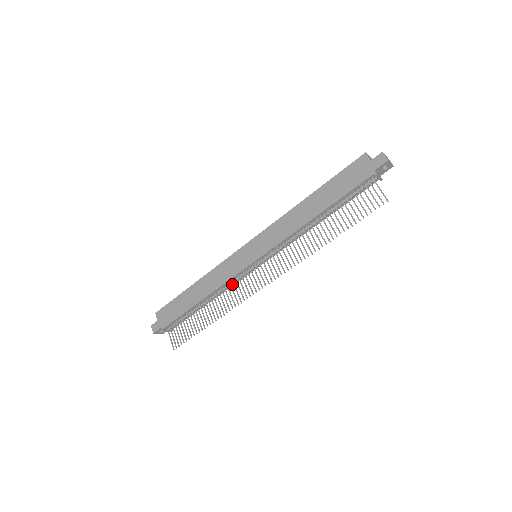
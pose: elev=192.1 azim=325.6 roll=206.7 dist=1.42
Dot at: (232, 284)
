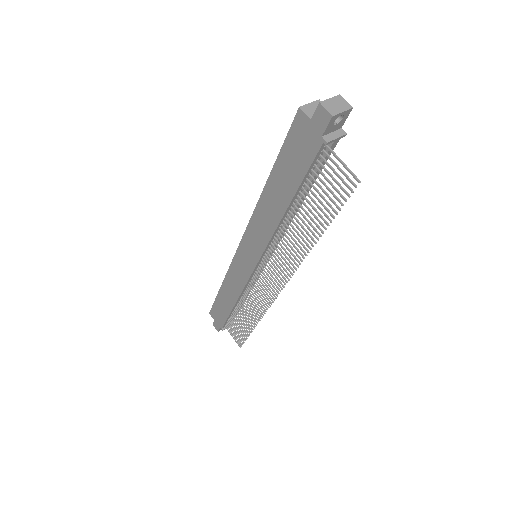
Dot at: occluded
